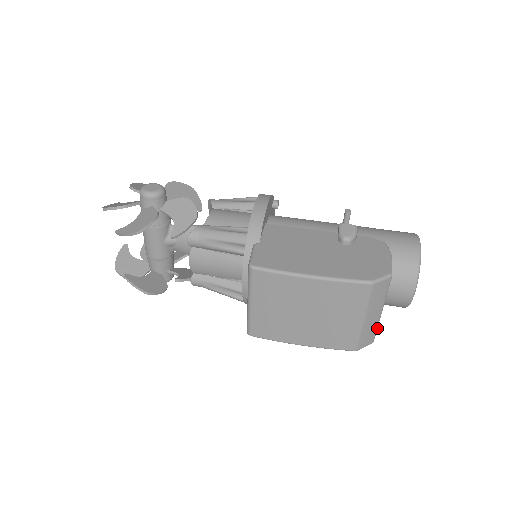
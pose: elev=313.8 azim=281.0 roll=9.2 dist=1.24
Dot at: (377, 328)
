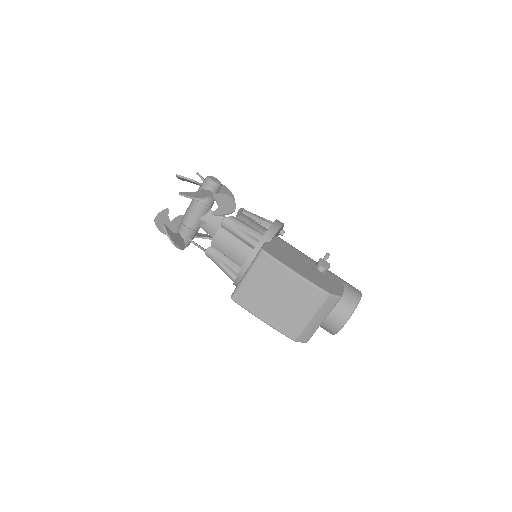
Dot at: occluded
